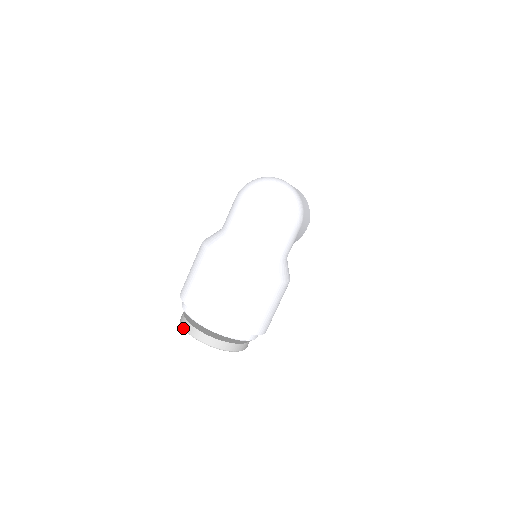
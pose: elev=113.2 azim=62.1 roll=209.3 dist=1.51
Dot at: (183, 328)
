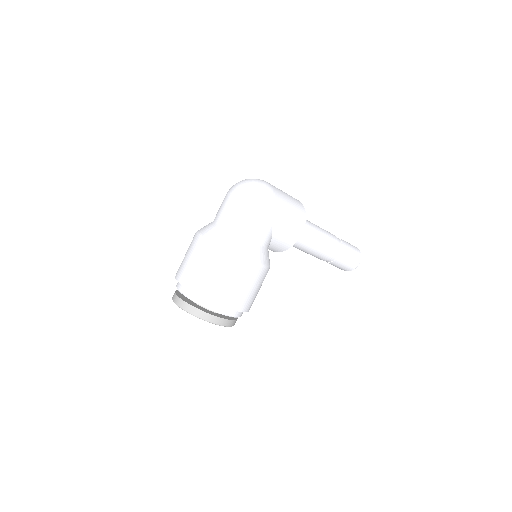
Dot at: occluded
